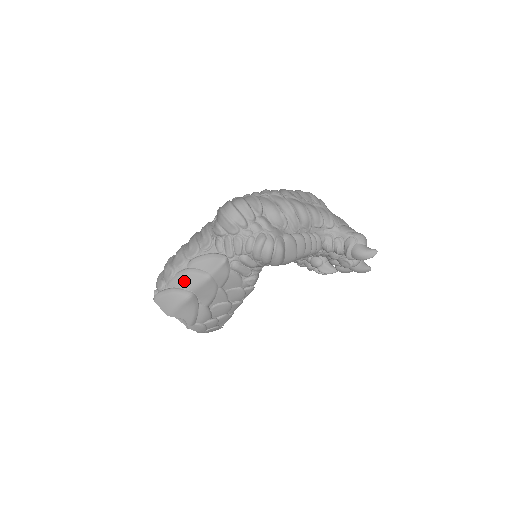
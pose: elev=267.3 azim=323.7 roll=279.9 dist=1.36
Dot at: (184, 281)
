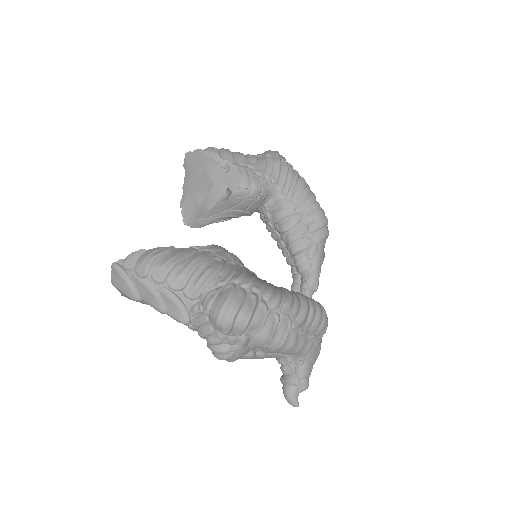
Dot at: (144, 291)
